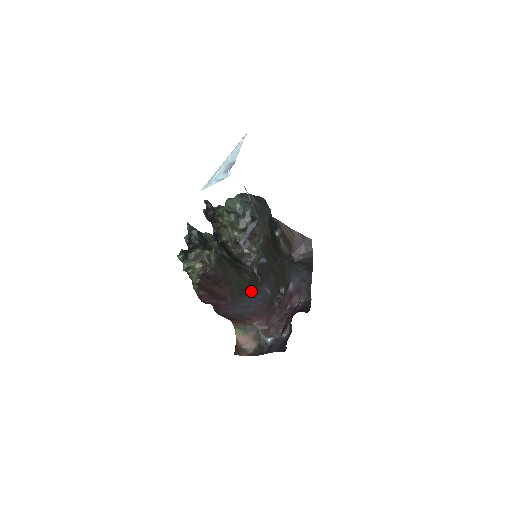
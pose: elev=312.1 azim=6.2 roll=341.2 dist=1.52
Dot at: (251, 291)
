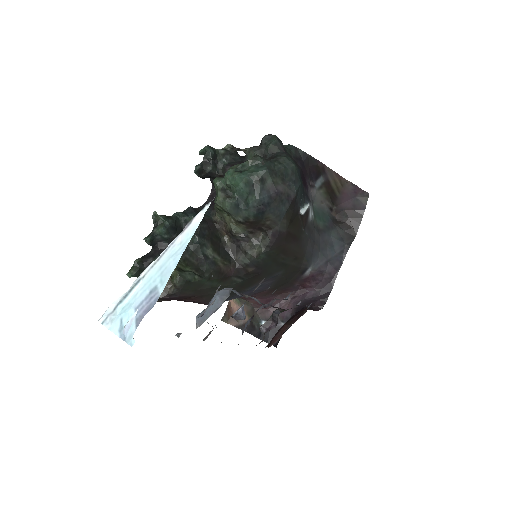
Dot at: (243, 290)
